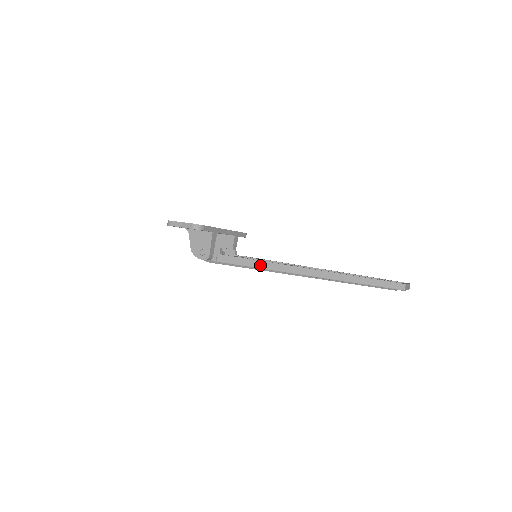
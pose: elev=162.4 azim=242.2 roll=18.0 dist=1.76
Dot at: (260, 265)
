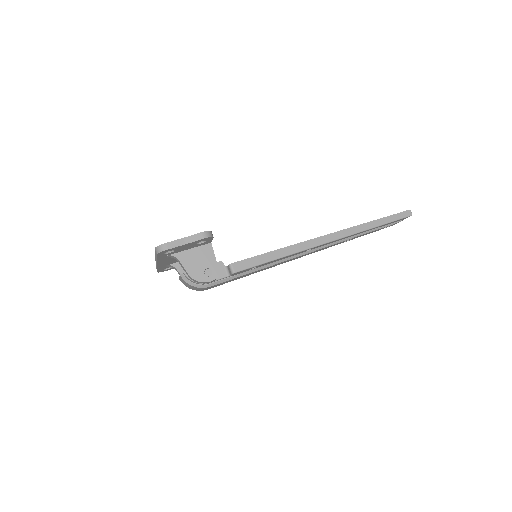
Dot at: (285, 252)
